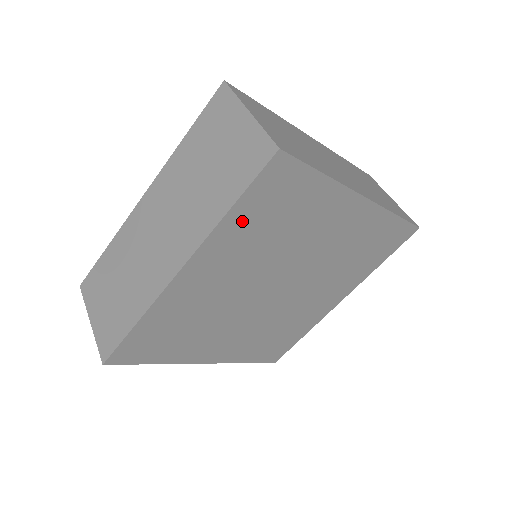
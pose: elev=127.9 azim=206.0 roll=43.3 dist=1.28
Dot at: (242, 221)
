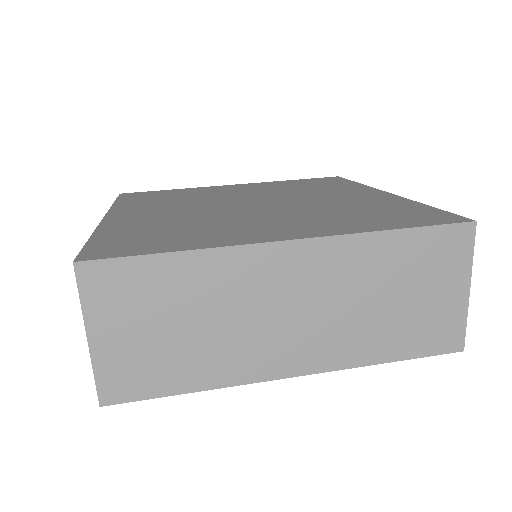
Dot at: occluded
